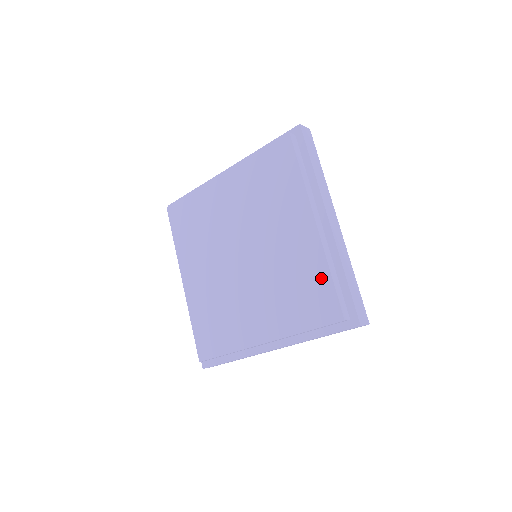
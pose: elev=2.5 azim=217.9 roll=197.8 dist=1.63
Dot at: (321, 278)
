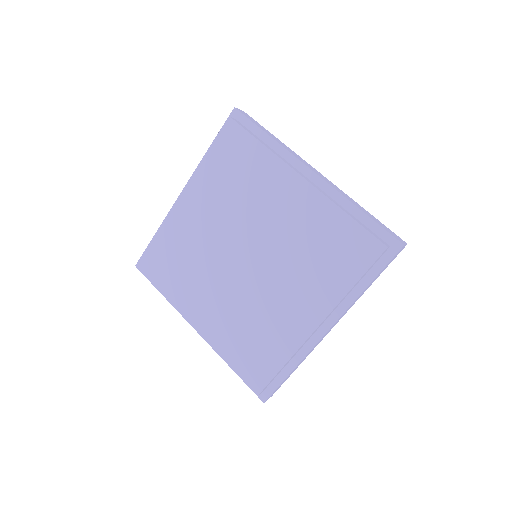
Dot at: (275, 358)
